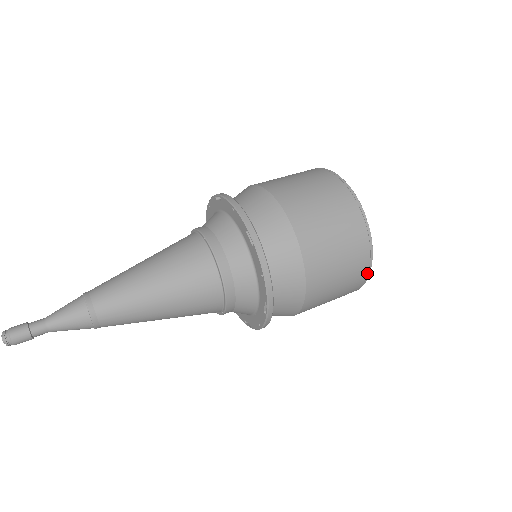
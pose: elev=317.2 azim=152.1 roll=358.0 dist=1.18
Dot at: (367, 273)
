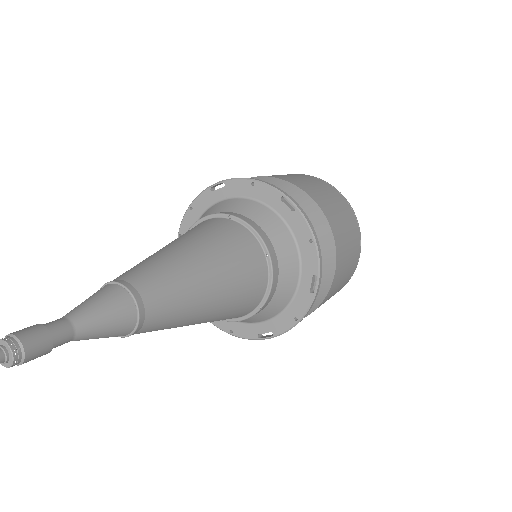
Dot at: (358, 259)
